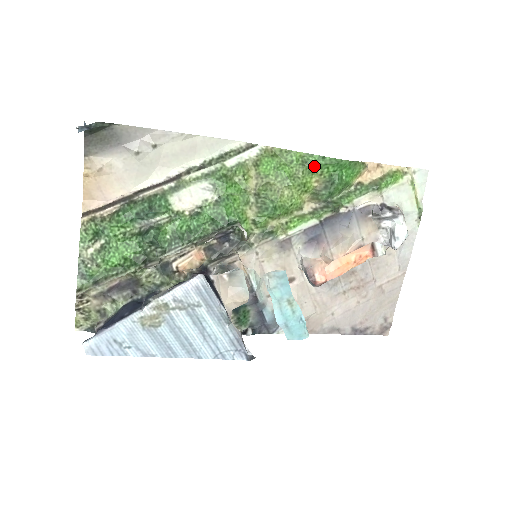
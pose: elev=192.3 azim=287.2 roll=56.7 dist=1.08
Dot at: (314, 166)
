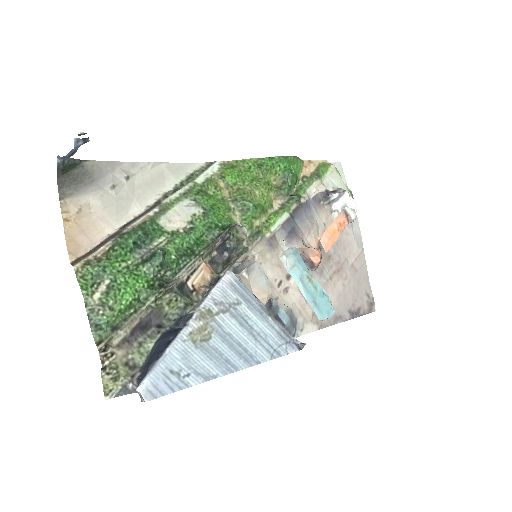
Dot at: (269, 166)
